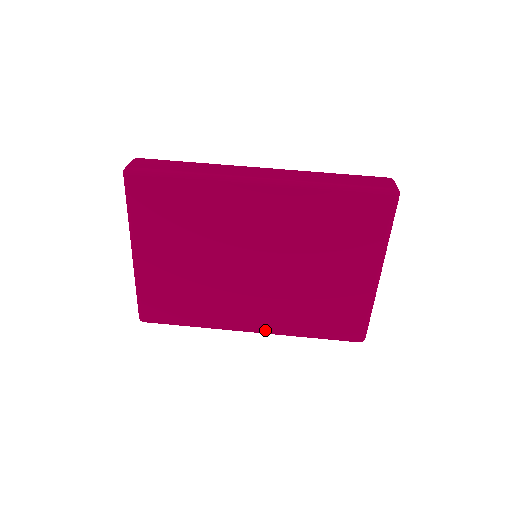
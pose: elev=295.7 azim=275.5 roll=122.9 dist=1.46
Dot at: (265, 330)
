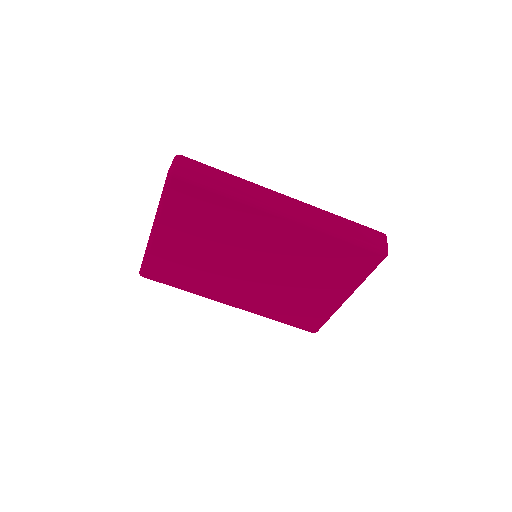
Dot at: (243, 308)
